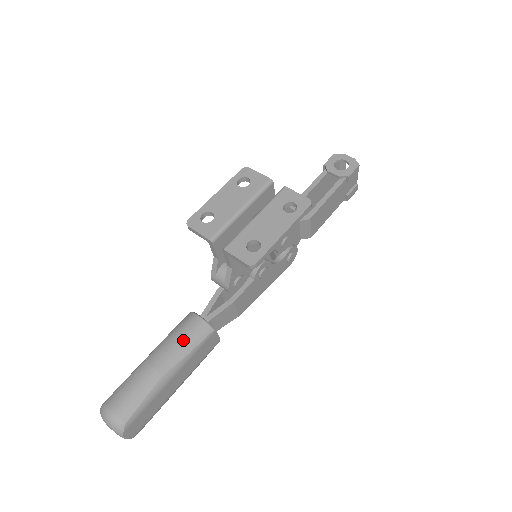
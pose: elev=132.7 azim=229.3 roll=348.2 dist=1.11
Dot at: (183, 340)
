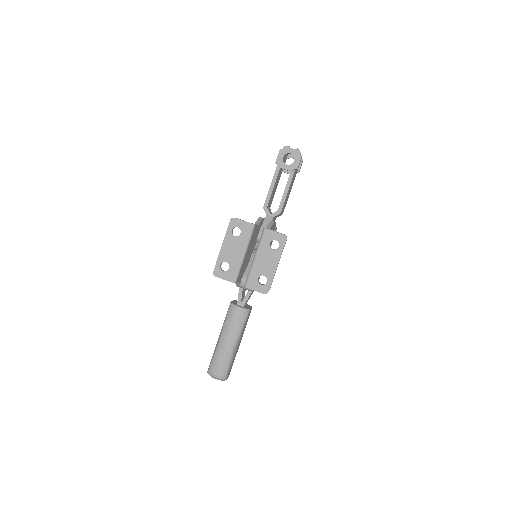
Dot at: (235, 325)
